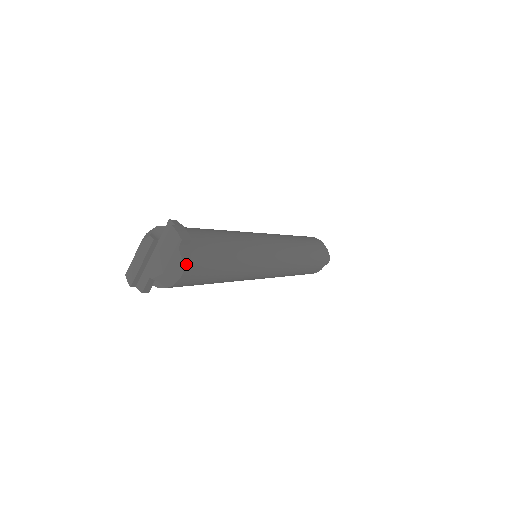
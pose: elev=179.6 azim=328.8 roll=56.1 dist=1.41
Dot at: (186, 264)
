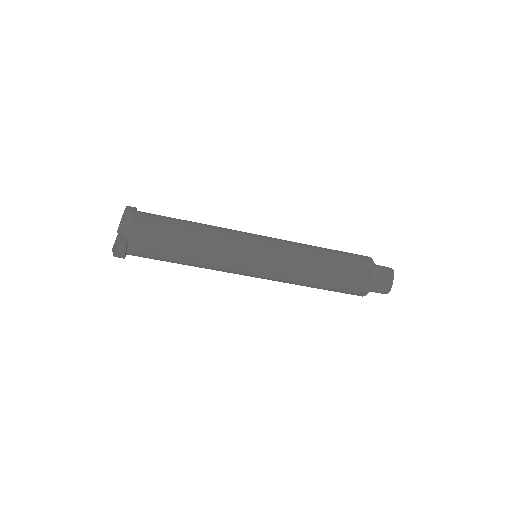
Dot at: (135, 211)
